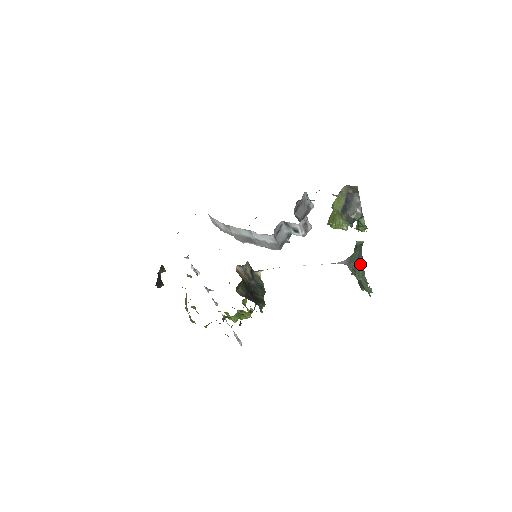
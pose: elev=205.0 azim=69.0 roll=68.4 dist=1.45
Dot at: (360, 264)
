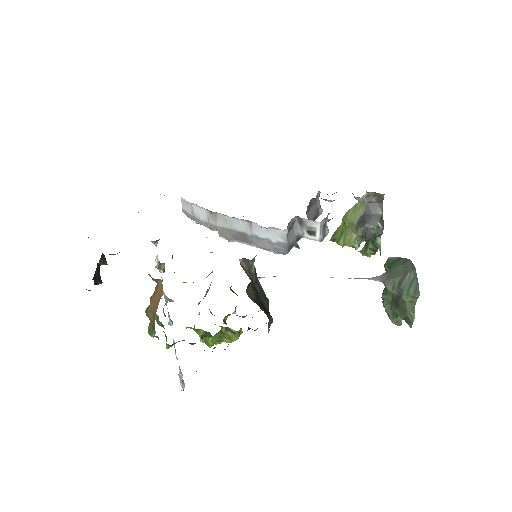
Dot at: (410, 279)
